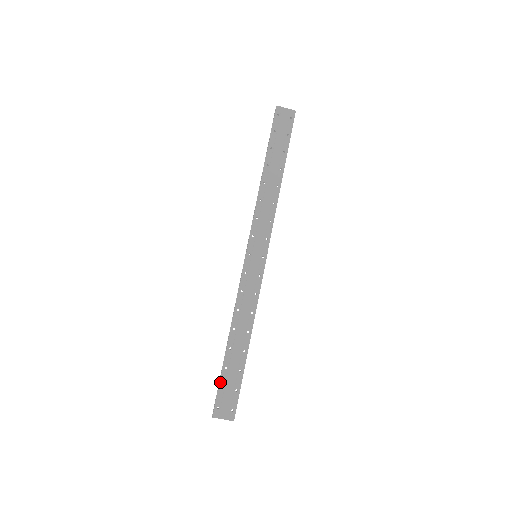
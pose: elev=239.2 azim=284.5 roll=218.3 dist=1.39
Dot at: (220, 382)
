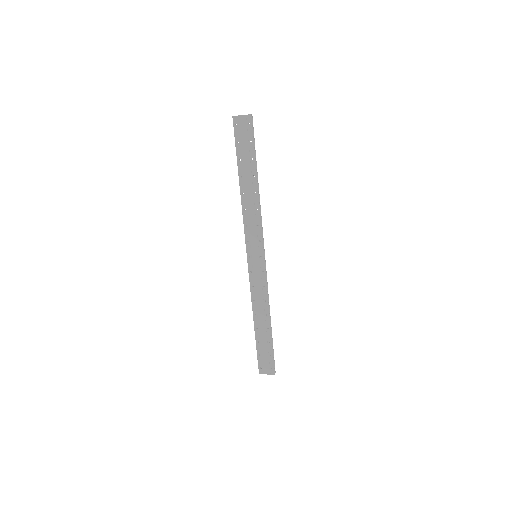
Dot at: (257, 351)
